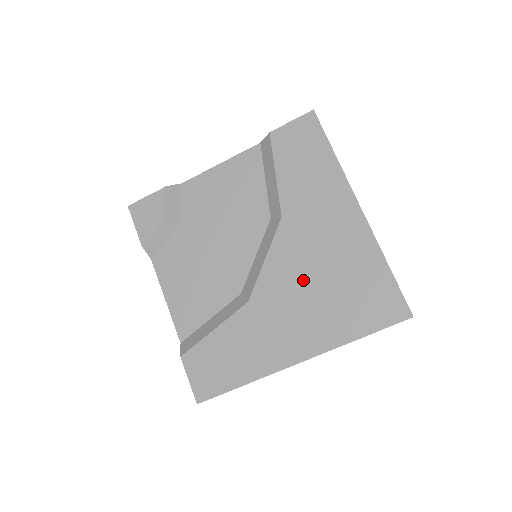
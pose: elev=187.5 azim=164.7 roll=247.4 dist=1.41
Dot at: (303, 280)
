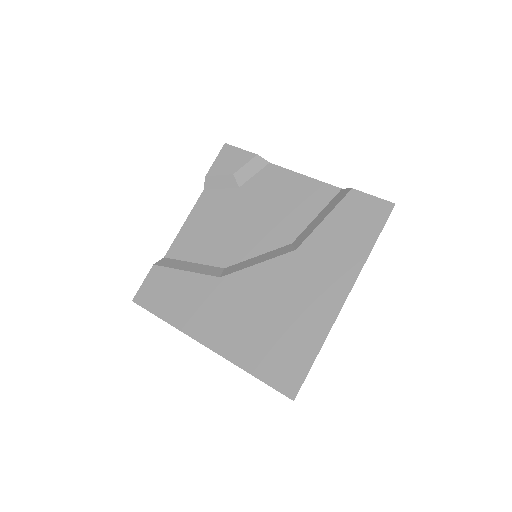
Dot at: (262, 302)
